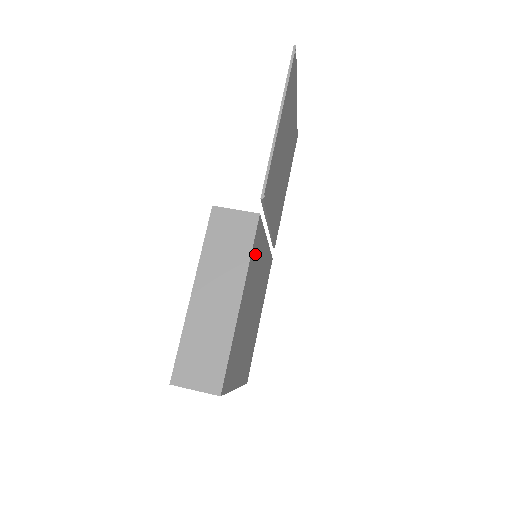
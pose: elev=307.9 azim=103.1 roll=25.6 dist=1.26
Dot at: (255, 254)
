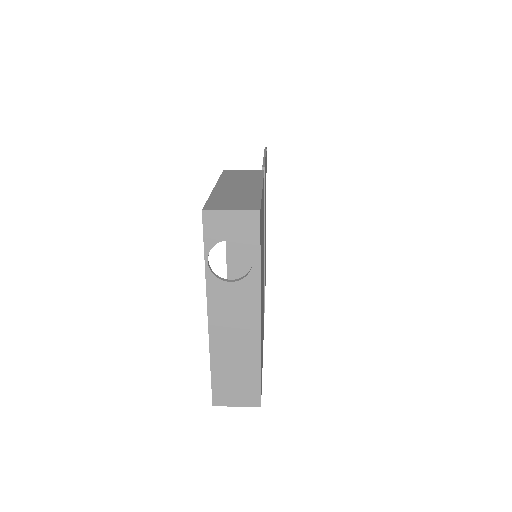
Dot at: occluded
